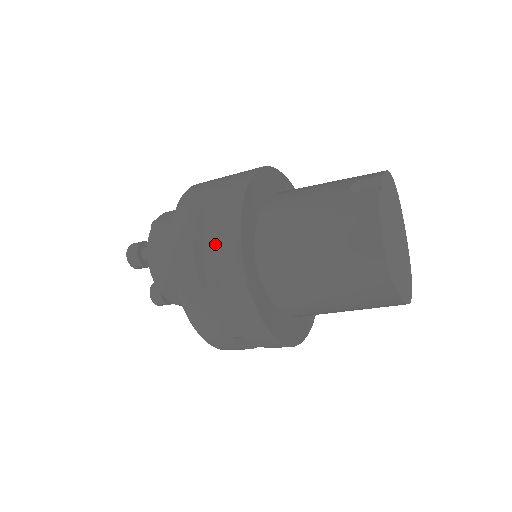
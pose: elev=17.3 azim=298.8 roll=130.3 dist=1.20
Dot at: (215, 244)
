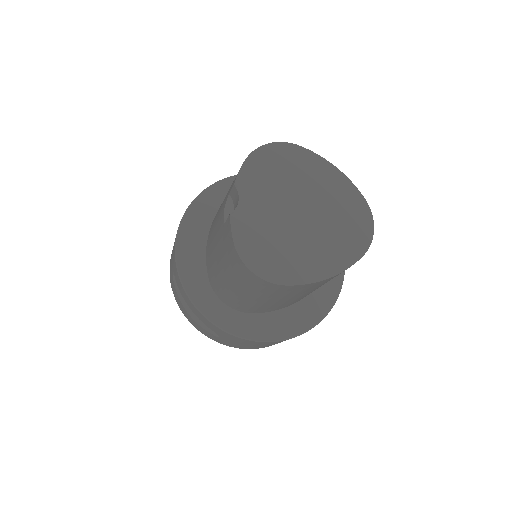
Dot at: occluded
